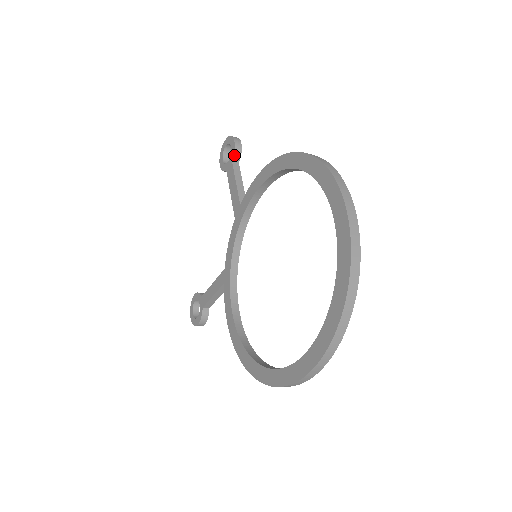
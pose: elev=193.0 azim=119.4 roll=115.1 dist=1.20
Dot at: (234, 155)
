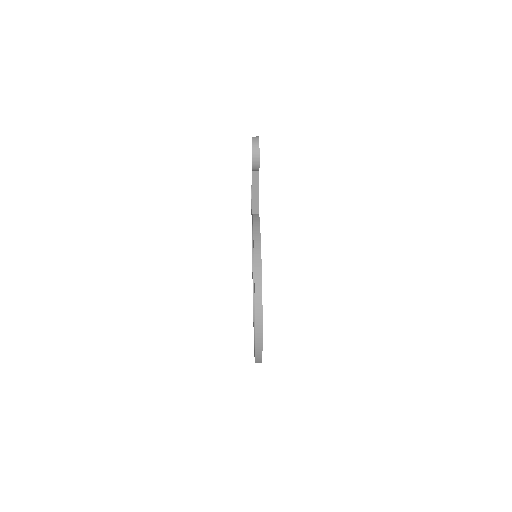
Dot at: (252, 170)
